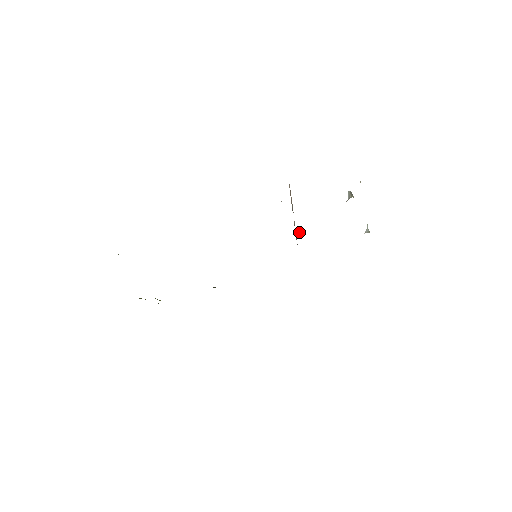
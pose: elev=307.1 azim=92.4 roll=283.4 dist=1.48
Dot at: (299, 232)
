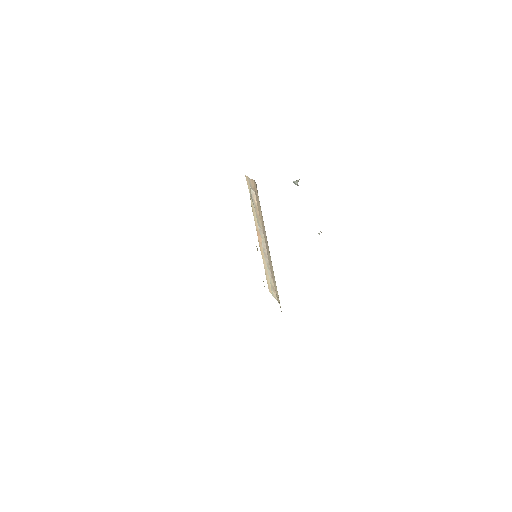
Dot at: occluded
